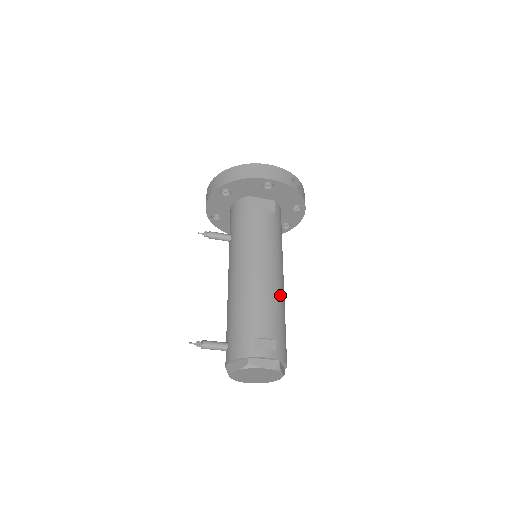
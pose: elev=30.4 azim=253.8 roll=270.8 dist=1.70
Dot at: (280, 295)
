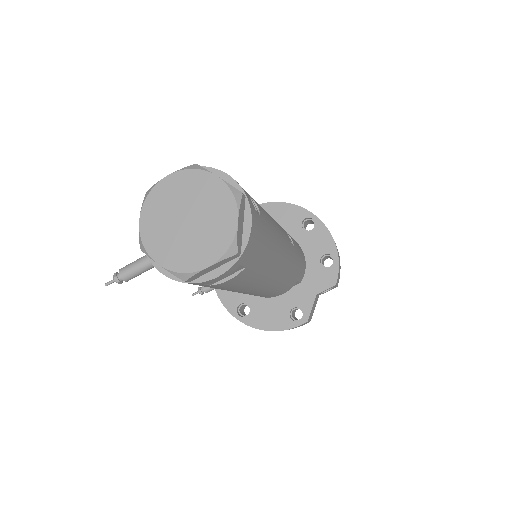
Dot at: occluded
